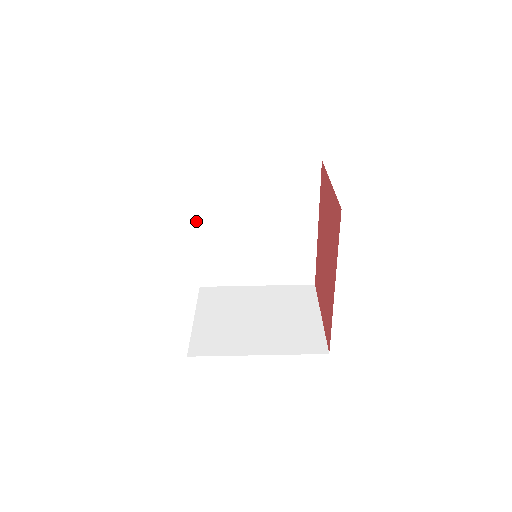
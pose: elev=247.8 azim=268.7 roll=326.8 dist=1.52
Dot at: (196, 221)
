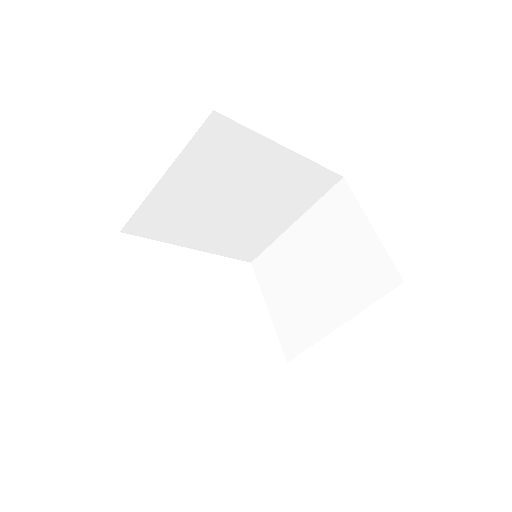
Dot at: (186, 245)
